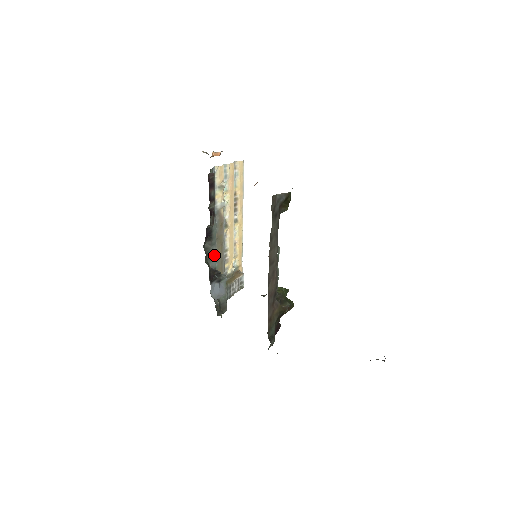
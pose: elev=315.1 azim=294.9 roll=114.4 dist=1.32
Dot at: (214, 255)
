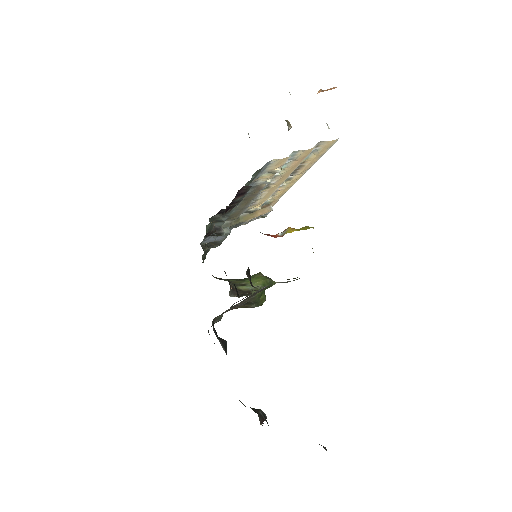
Dot at: (223, 221)
